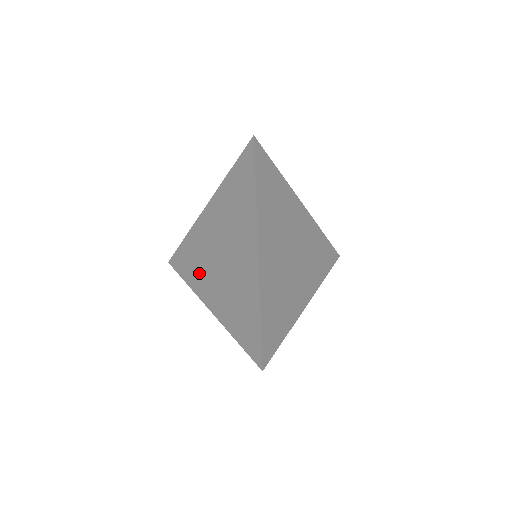
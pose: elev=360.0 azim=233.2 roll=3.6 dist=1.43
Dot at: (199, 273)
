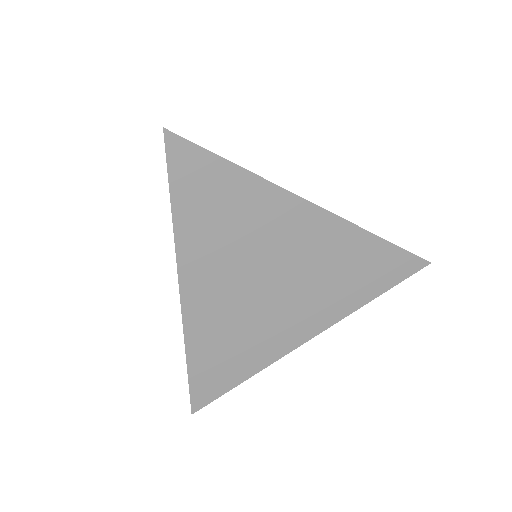
Dot at: occluded
